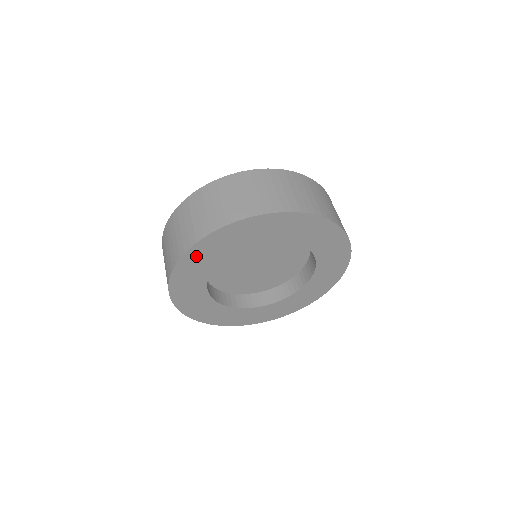
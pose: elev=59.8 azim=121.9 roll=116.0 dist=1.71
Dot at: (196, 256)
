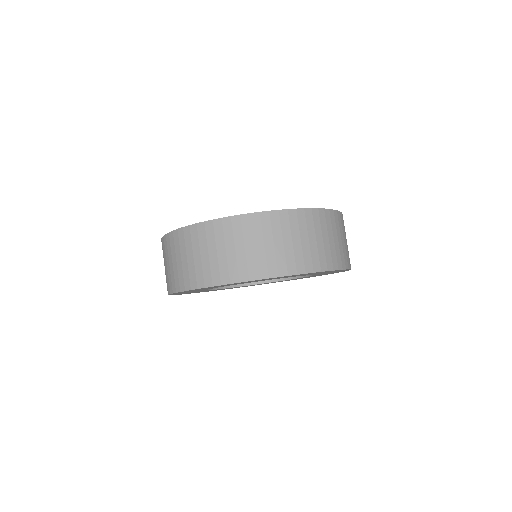
Dot at: occluded
